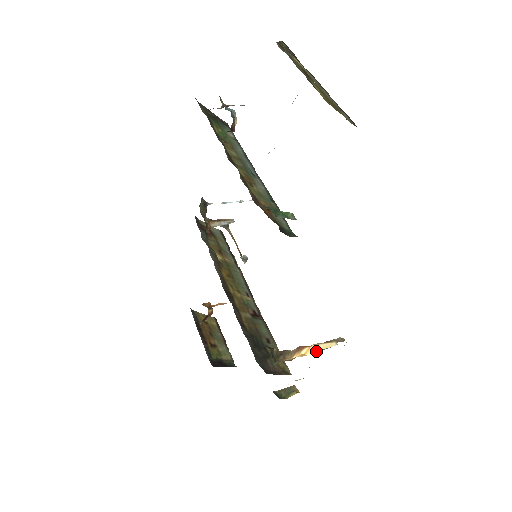
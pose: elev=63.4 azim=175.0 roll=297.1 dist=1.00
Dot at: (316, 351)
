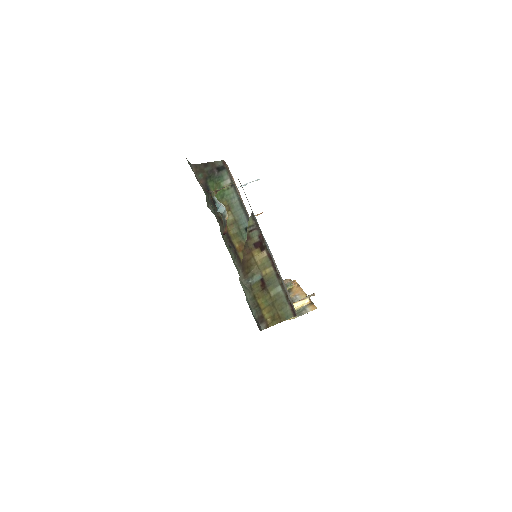
Dot at: occluded
